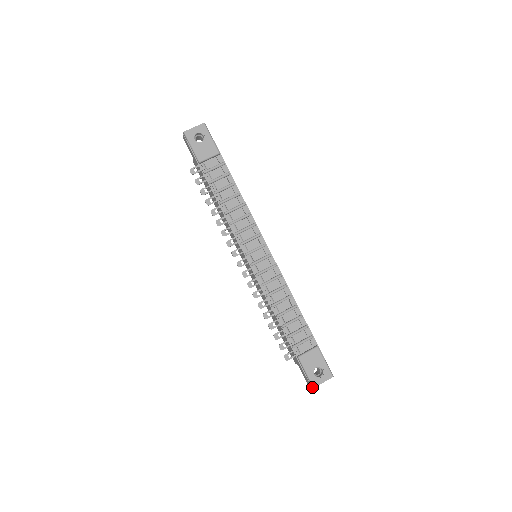
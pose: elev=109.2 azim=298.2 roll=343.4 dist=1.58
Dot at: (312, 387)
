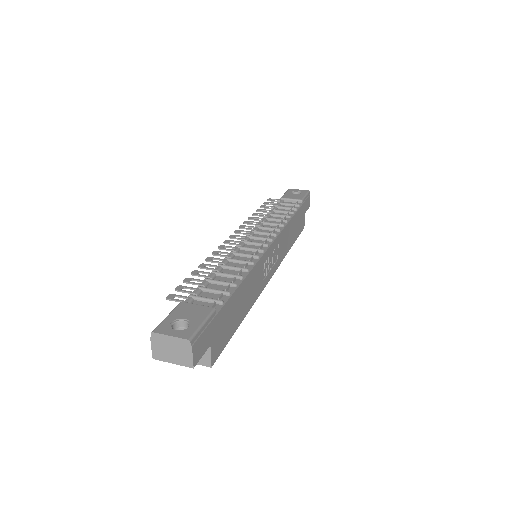
Dot at: (152, 336)
